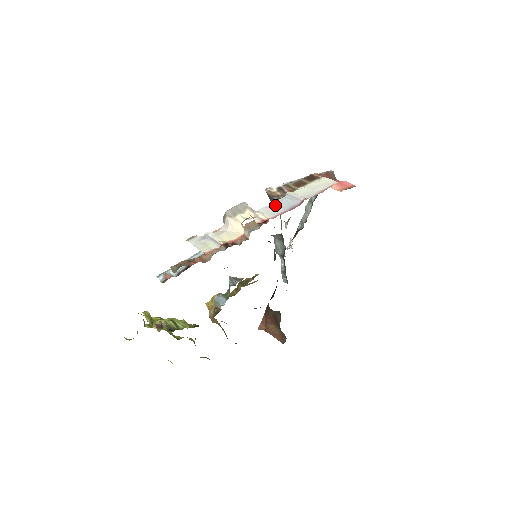
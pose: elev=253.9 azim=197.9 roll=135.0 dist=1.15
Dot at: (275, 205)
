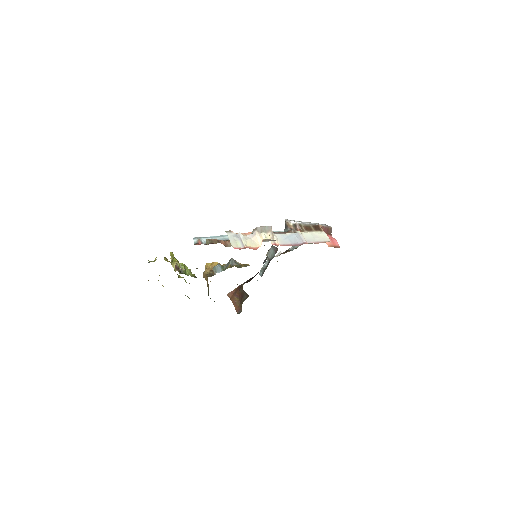
Dot at: (287, 236)
